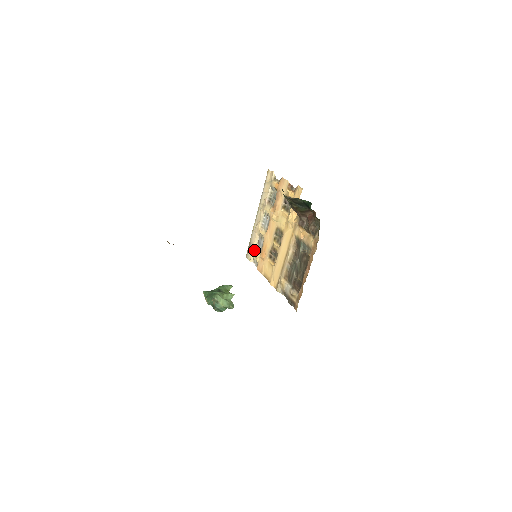
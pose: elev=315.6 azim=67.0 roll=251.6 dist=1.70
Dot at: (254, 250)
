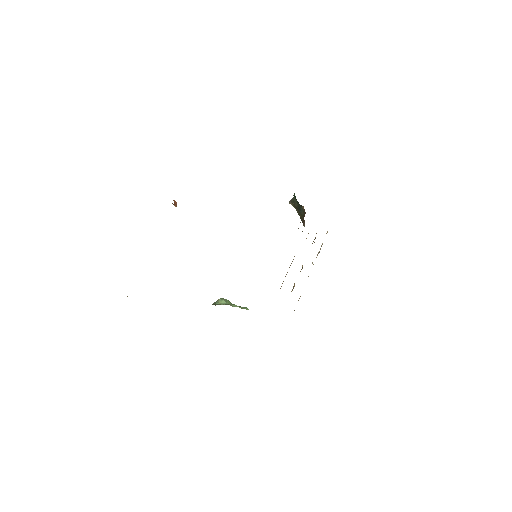
Dot at: occluded
